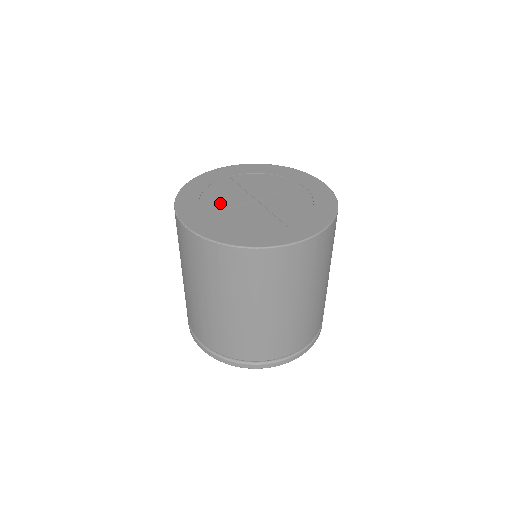
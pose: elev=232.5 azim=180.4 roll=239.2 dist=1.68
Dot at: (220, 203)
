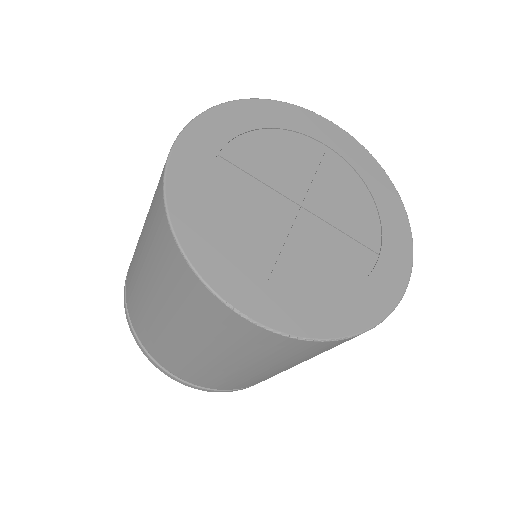
Dot at: (263, 238)
